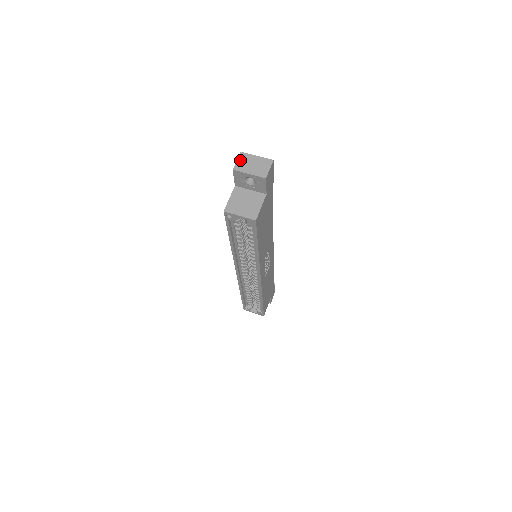
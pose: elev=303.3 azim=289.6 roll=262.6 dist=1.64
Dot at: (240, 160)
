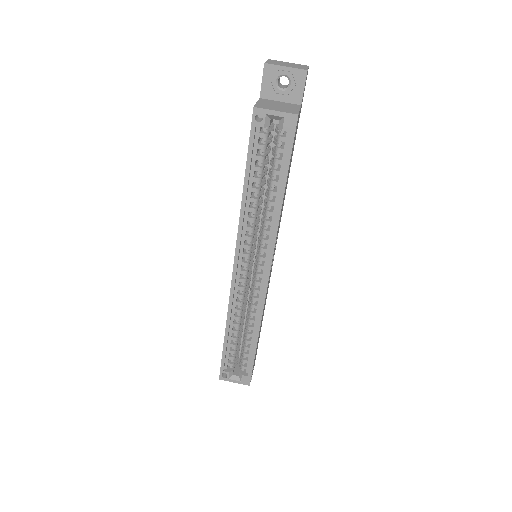
Dot at: (270, 61)
